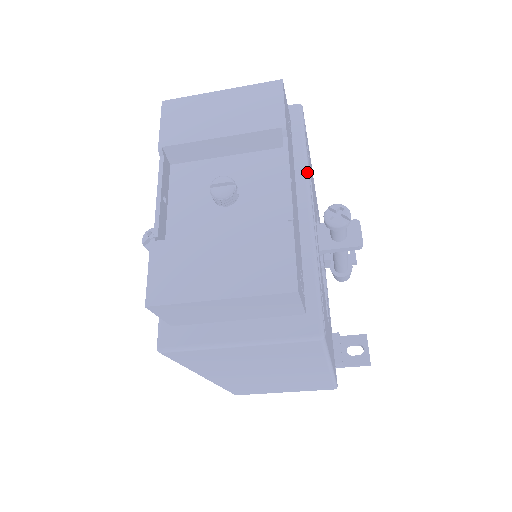
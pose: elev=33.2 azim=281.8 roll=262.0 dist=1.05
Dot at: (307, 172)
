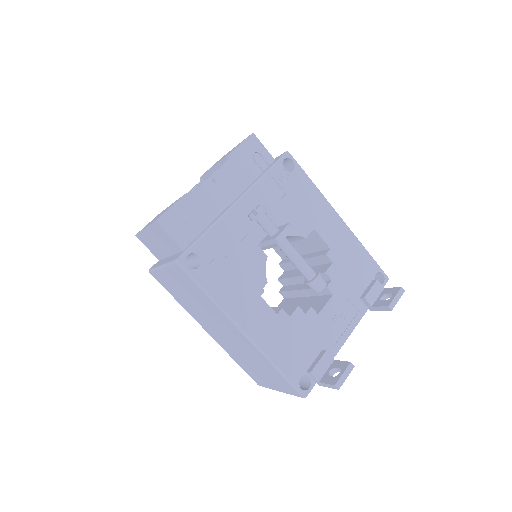
Dot at: (253, 185)
